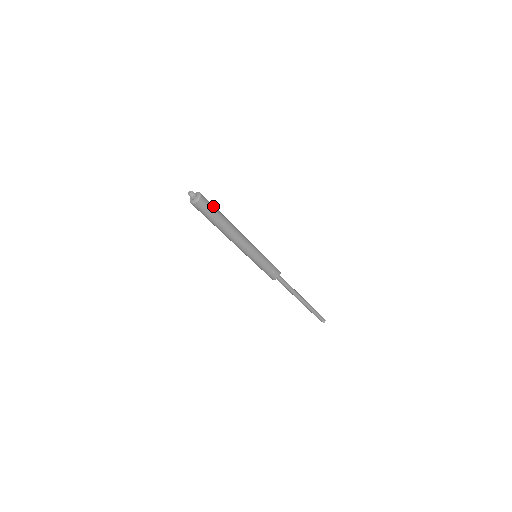
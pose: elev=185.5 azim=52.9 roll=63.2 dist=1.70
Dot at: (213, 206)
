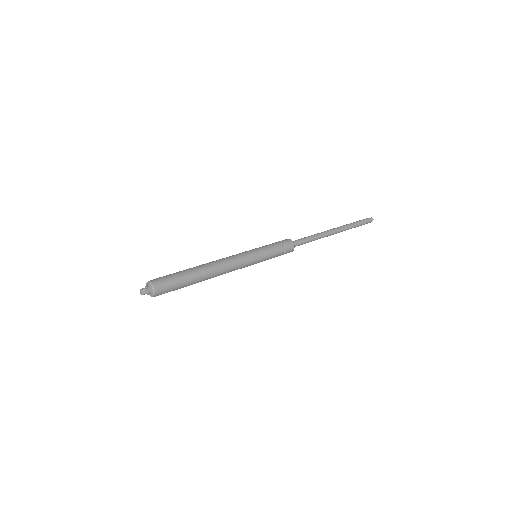
Dot at: (174, 279)
